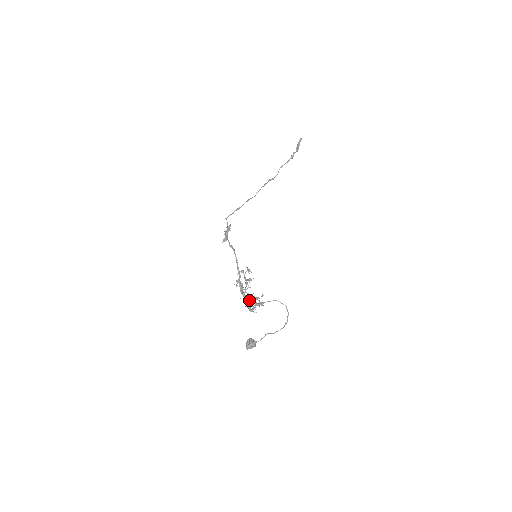
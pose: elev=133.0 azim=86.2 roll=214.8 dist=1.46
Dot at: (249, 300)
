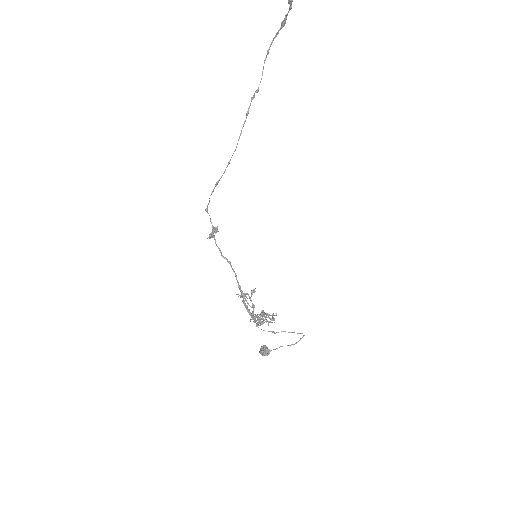
Dot at: occluded
